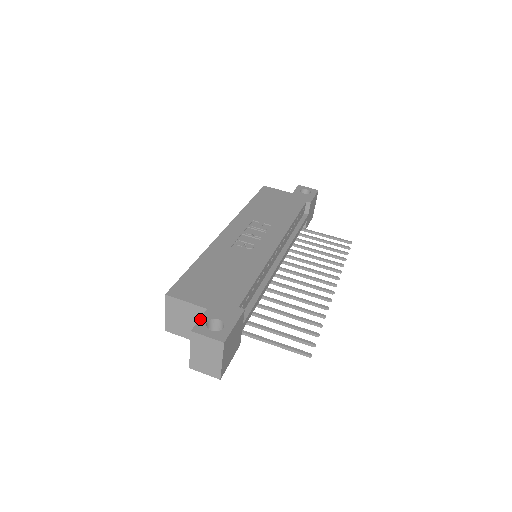
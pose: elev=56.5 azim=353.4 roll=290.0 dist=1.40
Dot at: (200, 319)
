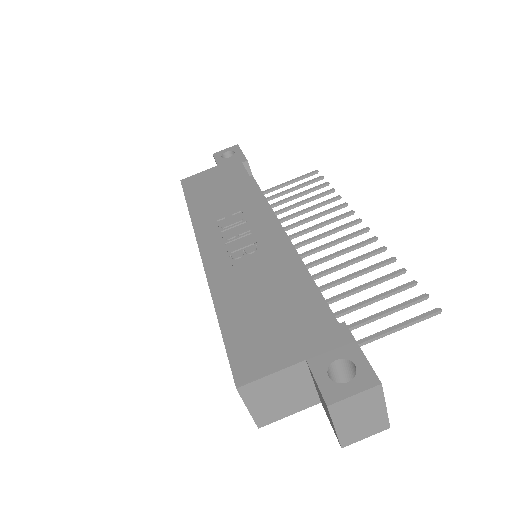
Dot at: (316, 380)
